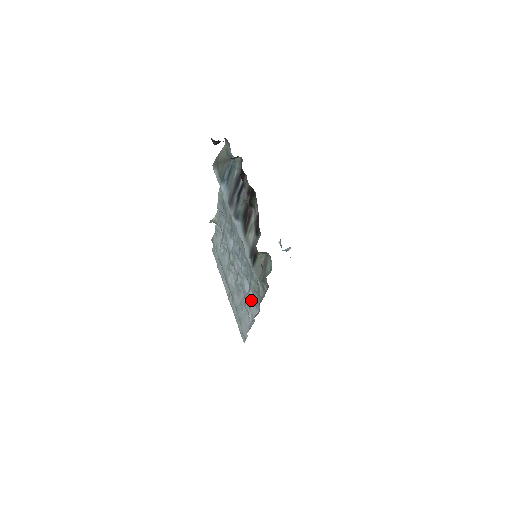
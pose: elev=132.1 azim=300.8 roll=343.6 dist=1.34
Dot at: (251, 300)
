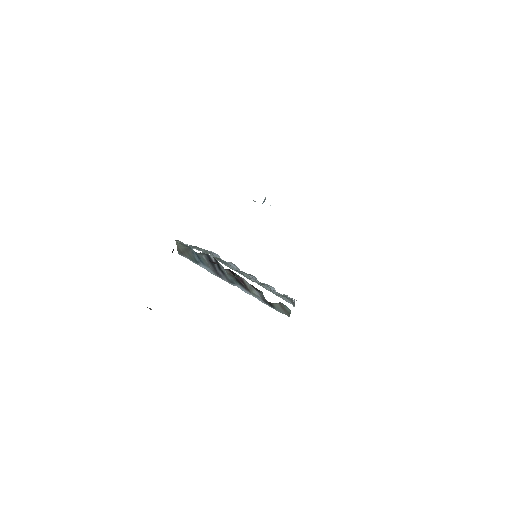
Dot at: occluded
